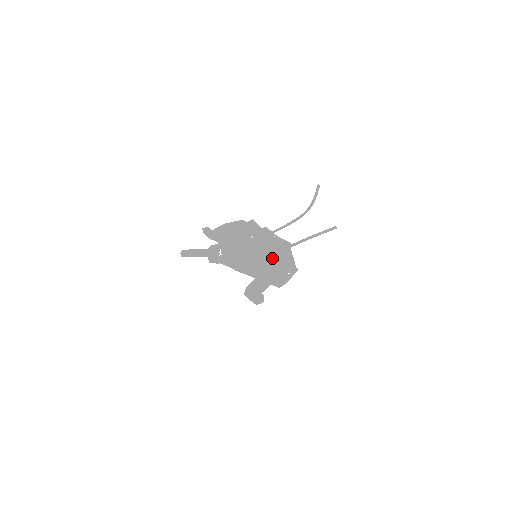
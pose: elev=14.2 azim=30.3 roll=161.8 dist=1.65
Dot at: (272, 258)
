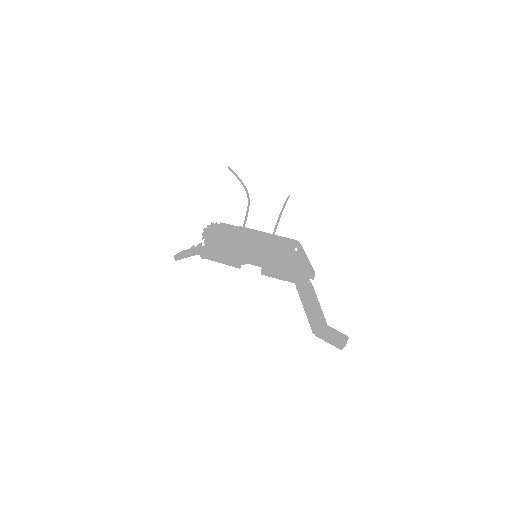
Dot at: (252, 230)
